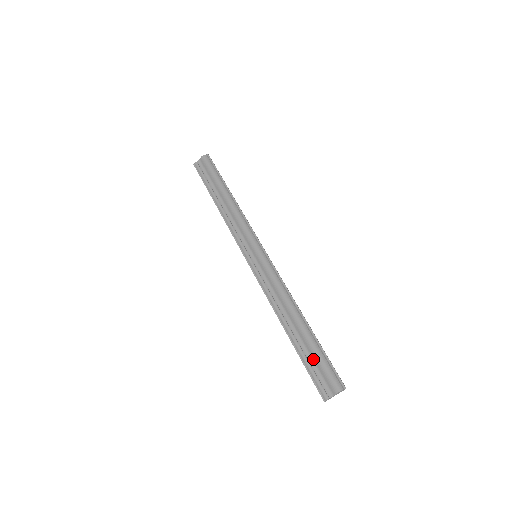
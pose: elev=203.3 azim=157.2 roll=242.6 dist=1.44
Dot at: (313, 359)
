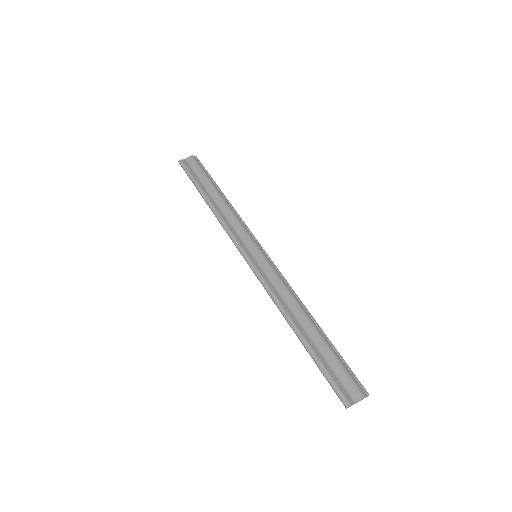
Dot at: (330, 362)
